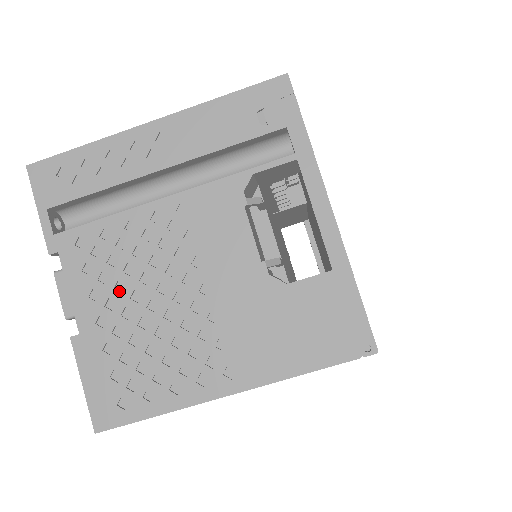
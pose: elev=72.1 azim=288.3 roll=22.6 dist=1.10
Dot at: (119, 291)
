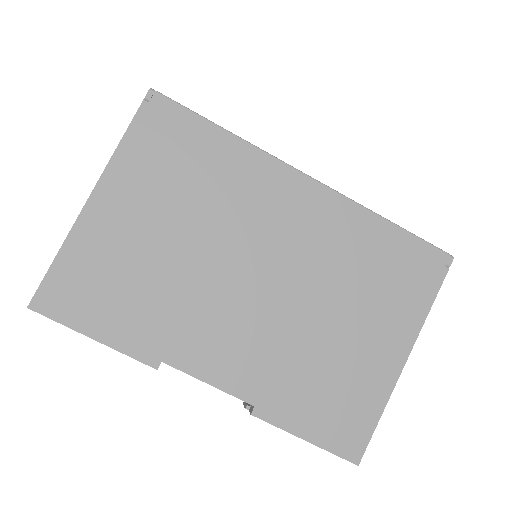
Dot at: occluded
